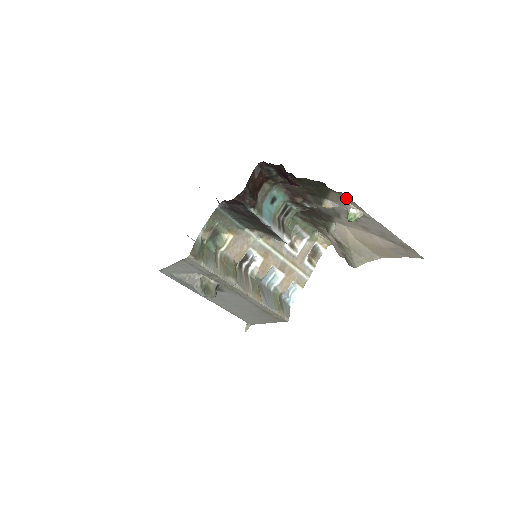
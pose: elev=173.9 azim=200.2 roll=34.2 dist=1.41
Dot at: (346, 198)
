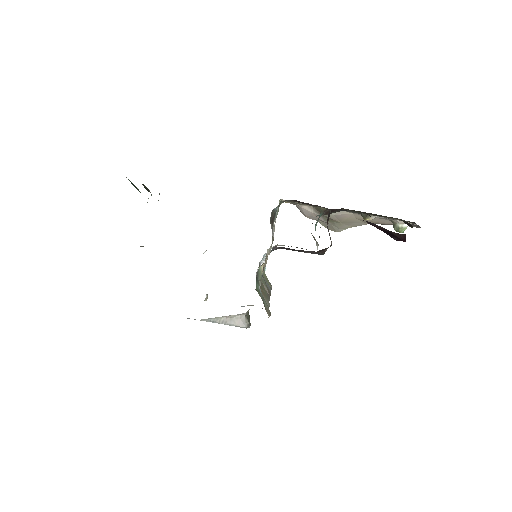
Dot at: (410, 222)
